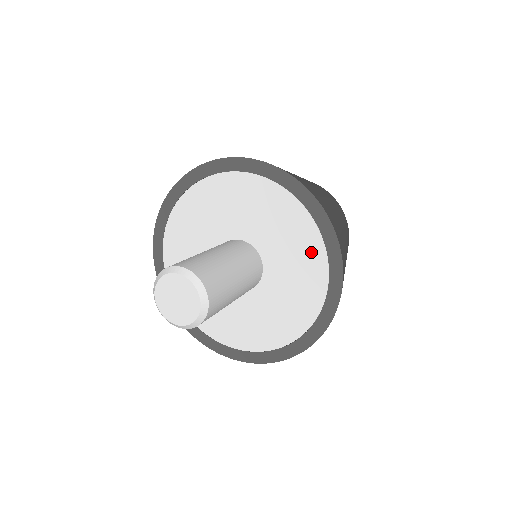
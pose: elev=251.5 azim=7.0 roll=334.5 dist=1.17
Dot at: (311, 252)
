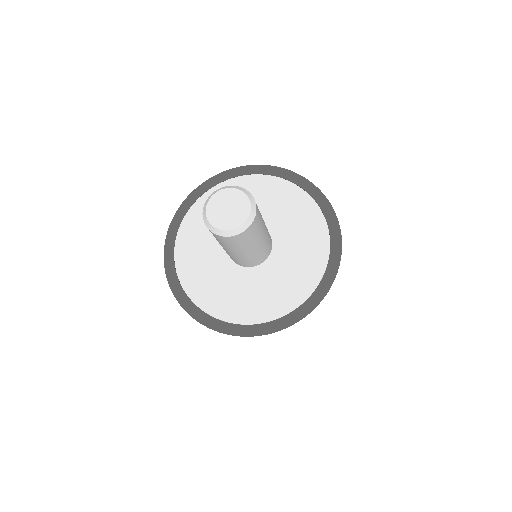
Dot at: (291, 195)
